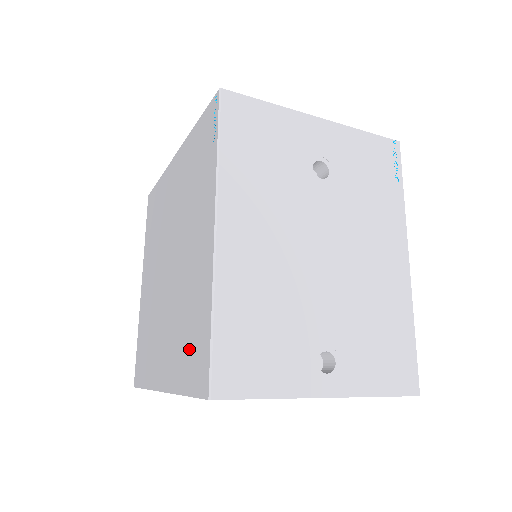
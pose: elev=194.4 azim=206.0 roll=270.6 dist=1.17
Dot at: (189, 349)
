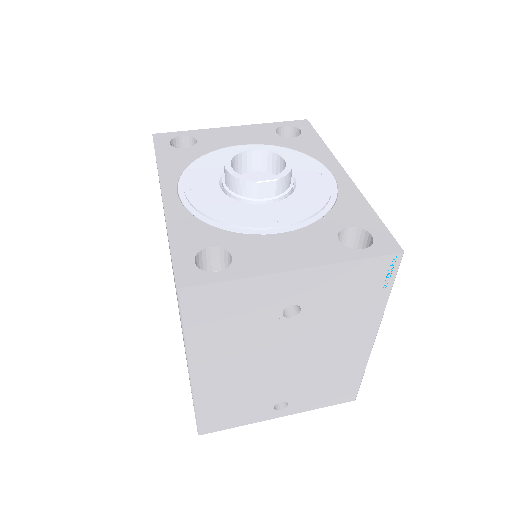
Dot at: occluded
